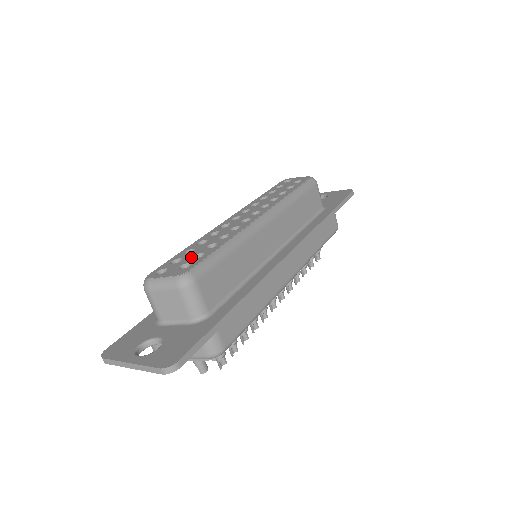
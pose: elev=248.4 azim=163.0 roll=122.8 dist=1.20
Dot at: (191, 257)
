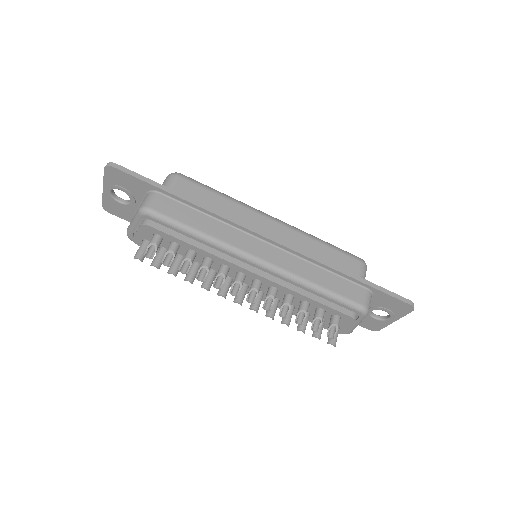
Dot at: occluded
